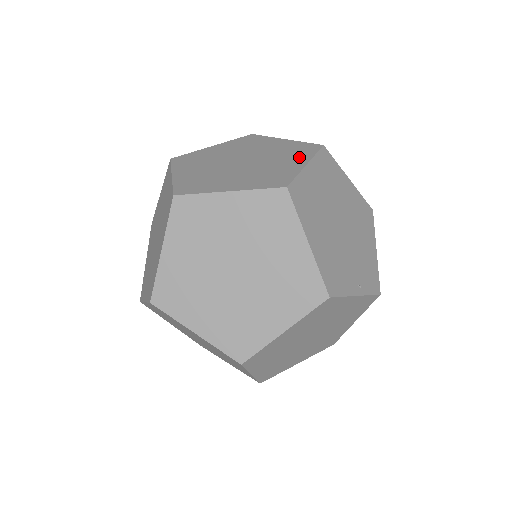
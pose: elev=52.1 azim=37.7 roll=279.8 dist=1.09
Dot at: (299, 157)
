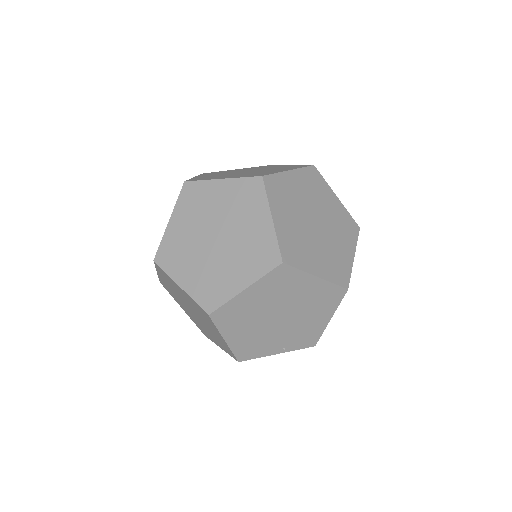
Dot at: (250, 271)
